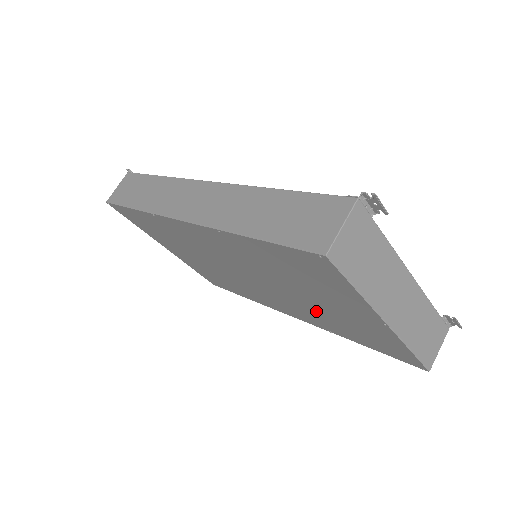
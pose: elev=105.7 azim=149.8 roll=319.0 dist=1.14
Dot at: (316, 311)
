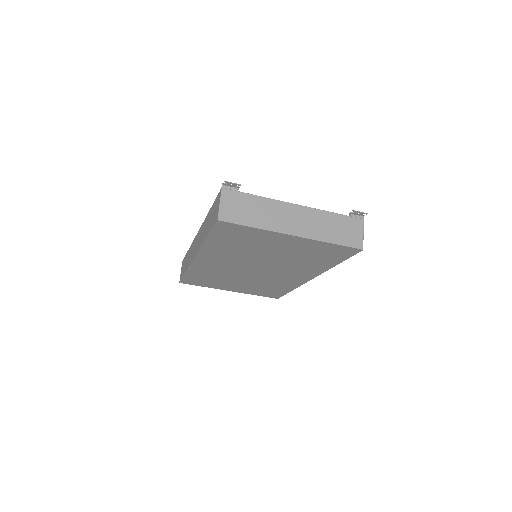
Dot at: (292, 261)
